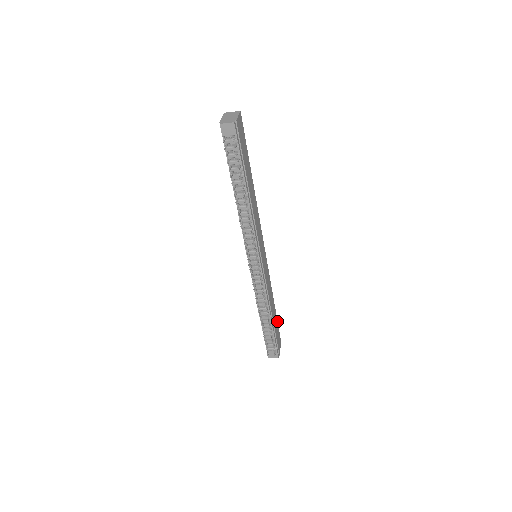
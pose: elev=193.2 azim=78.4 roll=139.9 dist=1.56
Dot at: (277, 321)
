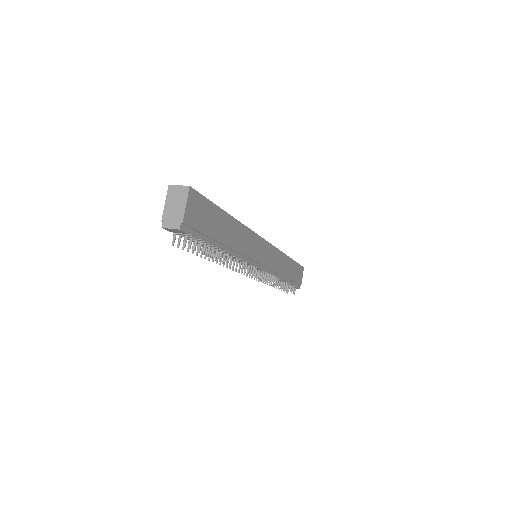
Dot at: (296, 262)
